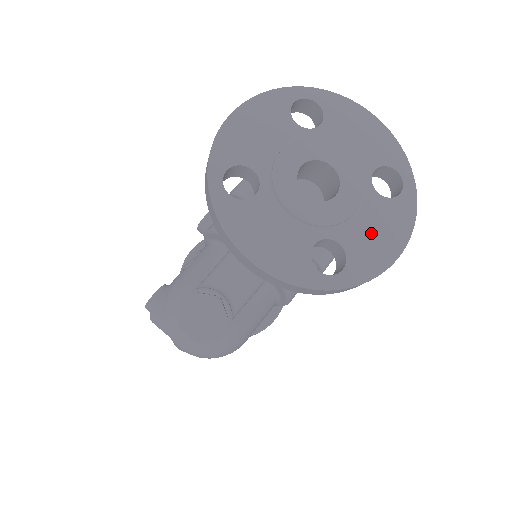
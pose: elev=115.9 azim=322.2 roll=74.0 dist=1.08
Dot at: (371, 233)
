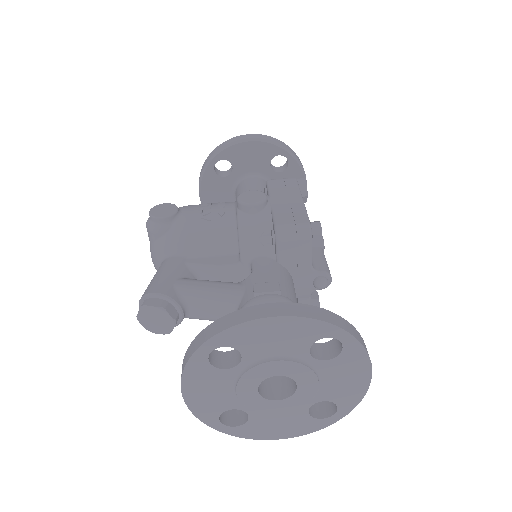
Dot at: (275, 423)
